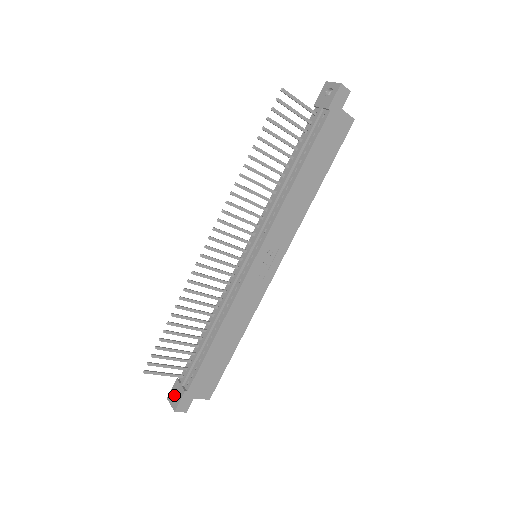
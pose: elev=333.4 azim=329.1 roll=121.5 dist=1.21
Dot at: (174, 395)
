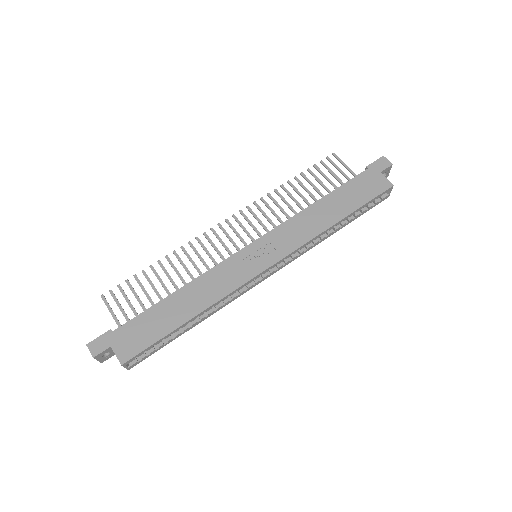
Dot at: occluded
